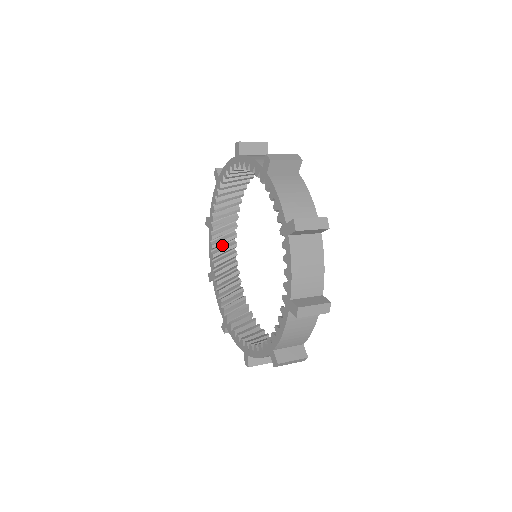
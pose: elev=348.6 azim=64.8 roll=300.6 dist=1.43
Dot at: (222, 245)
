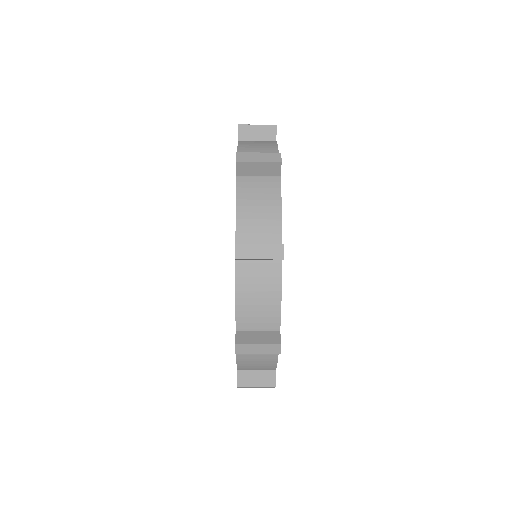
Dot at: occluded
